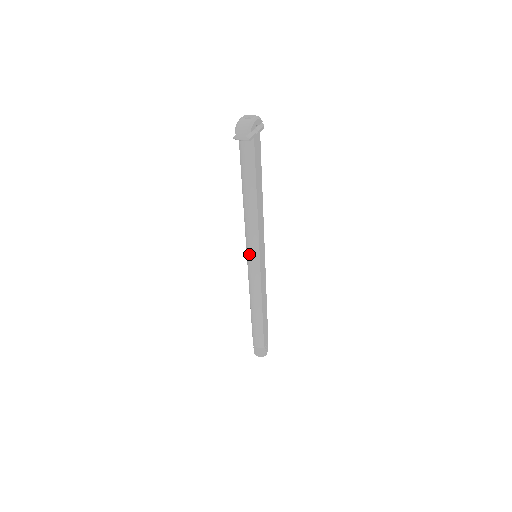
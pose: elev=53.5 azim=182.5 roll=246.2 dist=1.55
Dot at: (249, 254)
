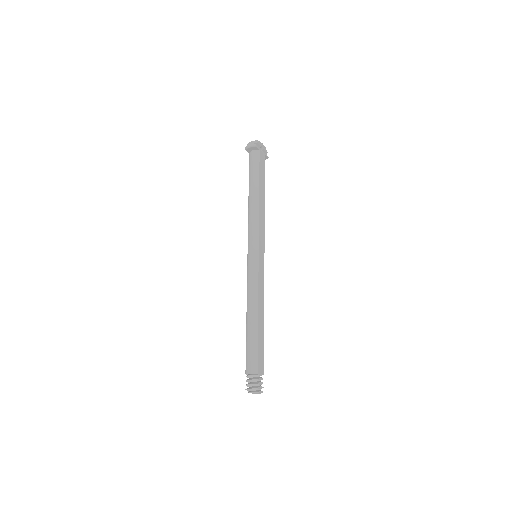
Dot at: (249, 247)
